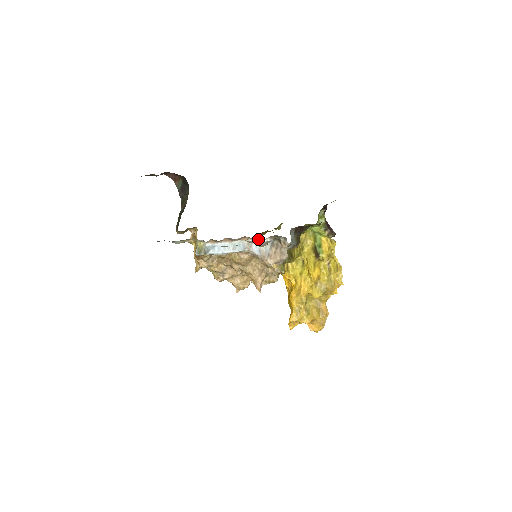
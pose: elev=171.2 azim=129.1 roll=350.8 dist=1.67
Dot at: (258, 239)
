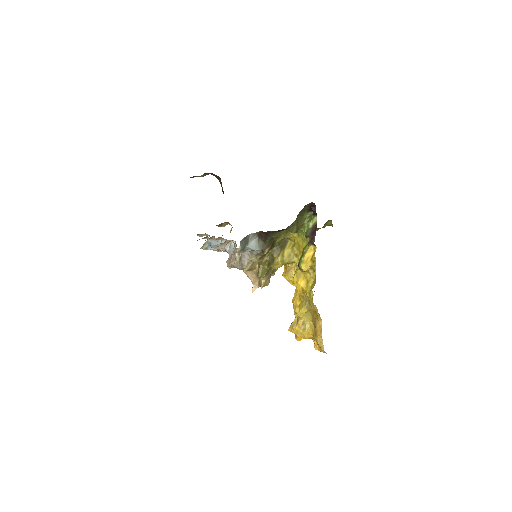
Dot at: occluded
